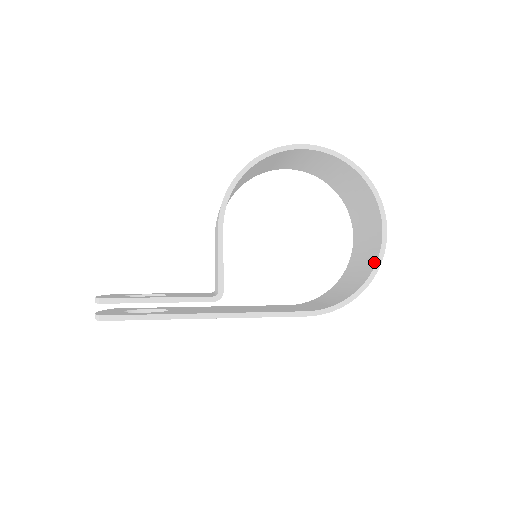
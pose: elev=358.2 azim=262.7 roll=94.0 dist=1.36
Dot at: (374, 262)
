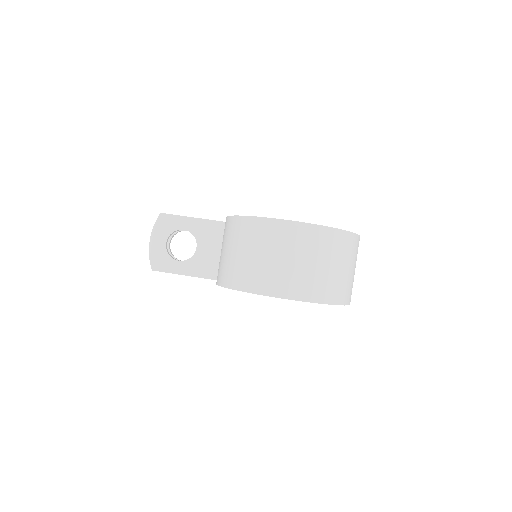
Dot at: occluded
